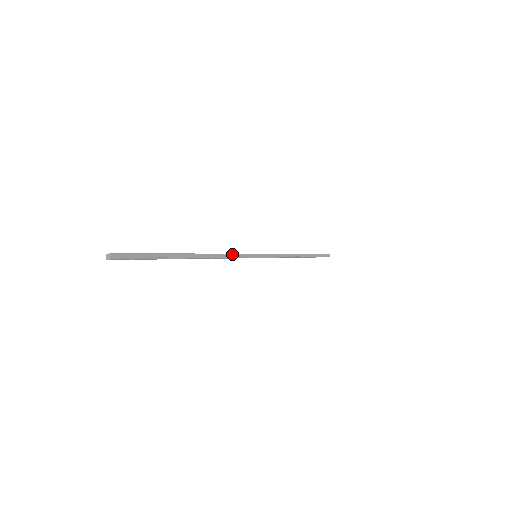
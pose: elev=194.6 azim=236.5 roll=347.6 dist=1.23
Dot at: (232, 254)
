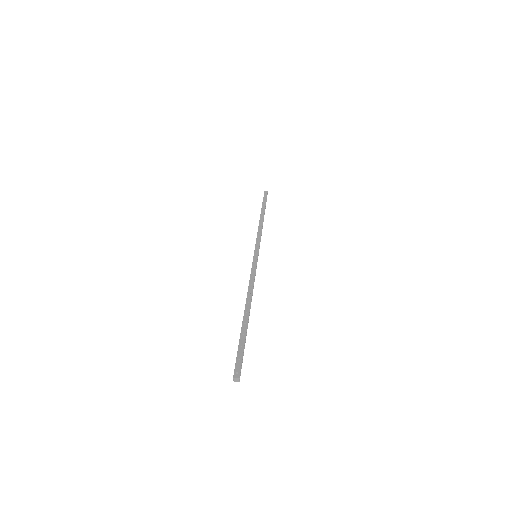
Dot at: occluded
